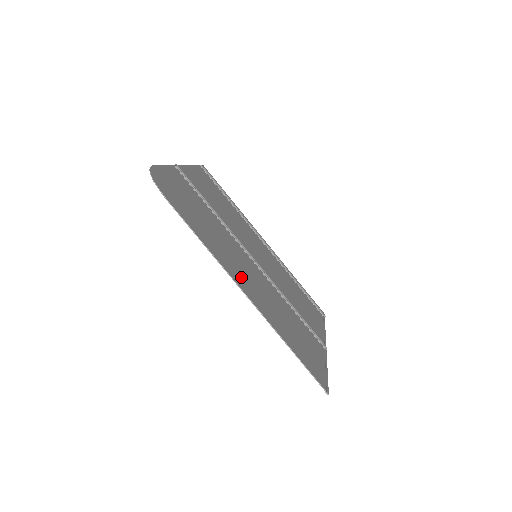
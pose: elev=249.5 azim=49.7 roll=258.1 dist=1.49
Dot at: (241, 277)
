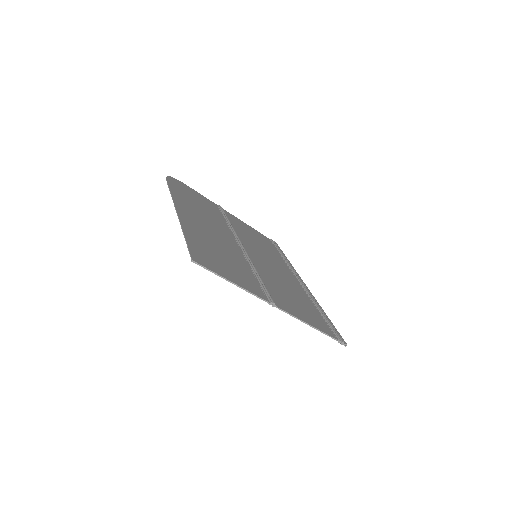
Dot at: (191, 216)
